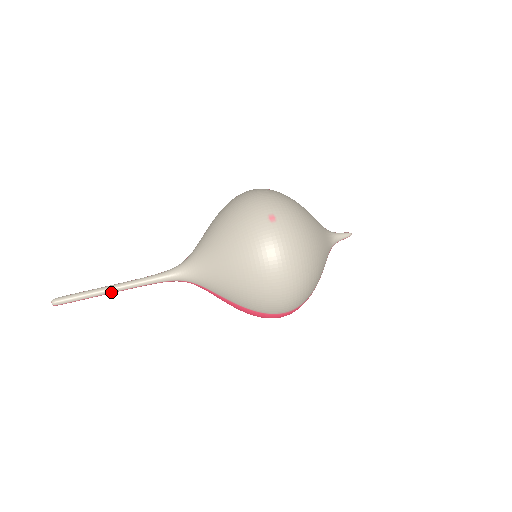
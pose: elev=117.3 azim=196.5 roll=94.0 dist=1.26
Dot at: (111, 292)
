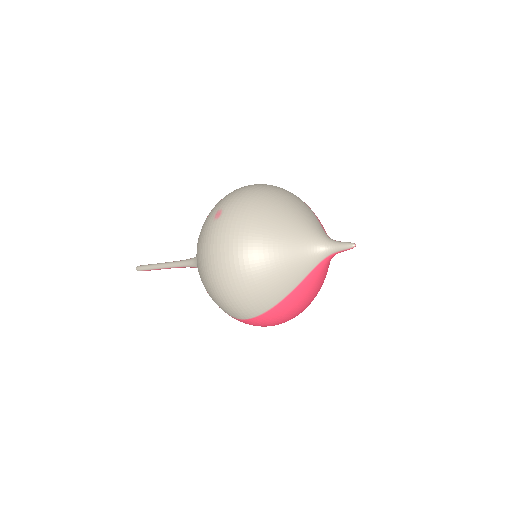
Dot at: (162, 268)
